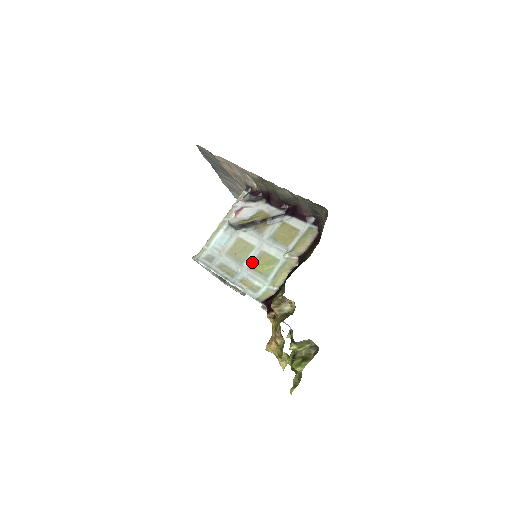
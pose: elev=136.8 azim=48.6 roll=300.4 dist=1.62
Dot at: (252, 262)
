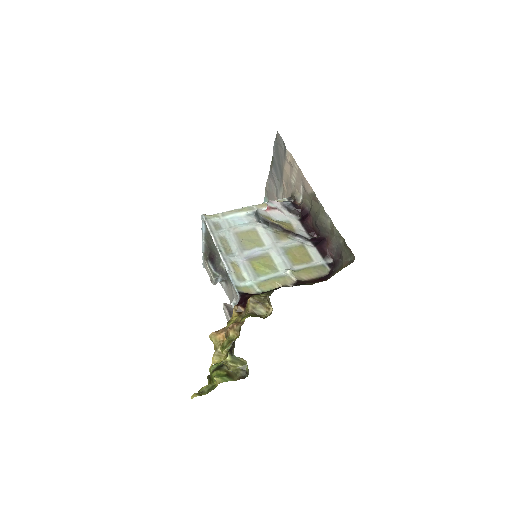
Dot at: (253, 255)
